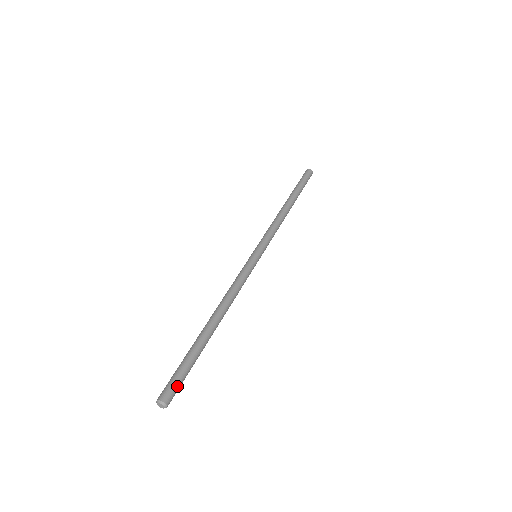
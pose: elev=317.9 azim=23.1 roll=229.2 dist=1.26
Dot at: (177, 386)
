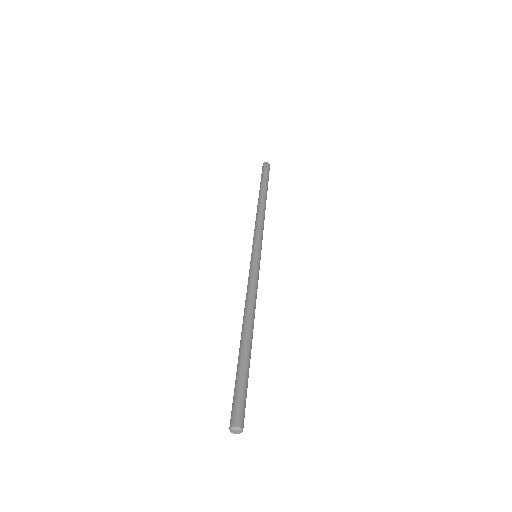
Dot at: occluded
